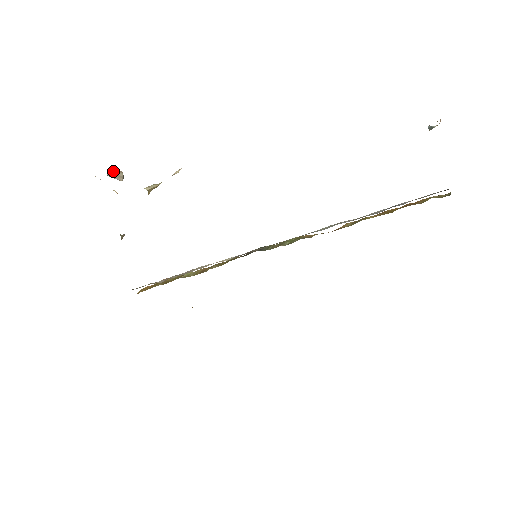
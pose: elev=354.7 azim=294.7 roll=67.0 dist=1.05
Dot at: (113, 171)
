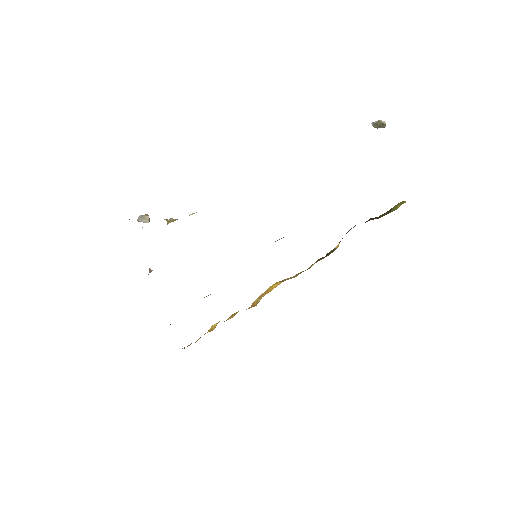
Dot at: (141, 215)
